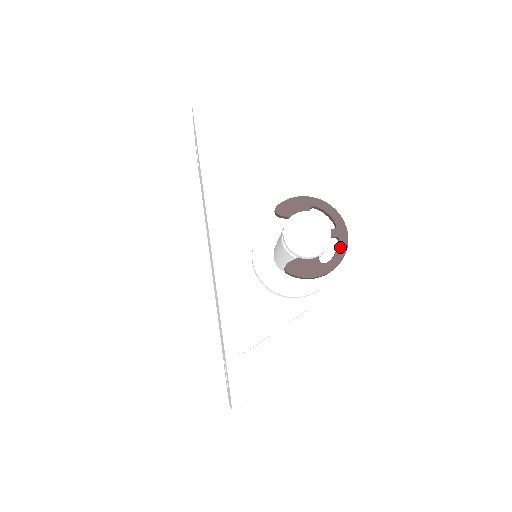
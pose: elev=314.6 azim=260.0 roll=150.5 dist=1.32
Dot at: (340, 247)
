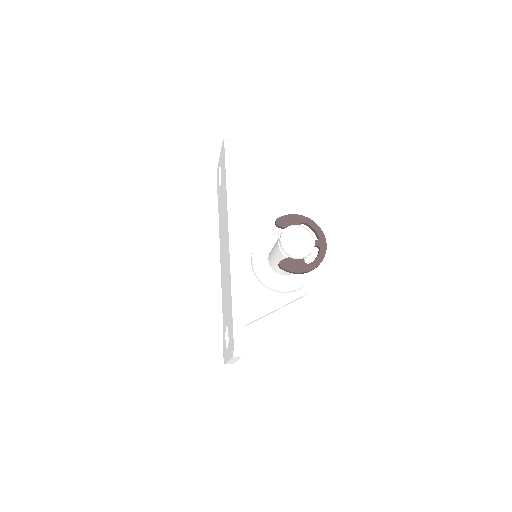
Dot at: (320, 254)
